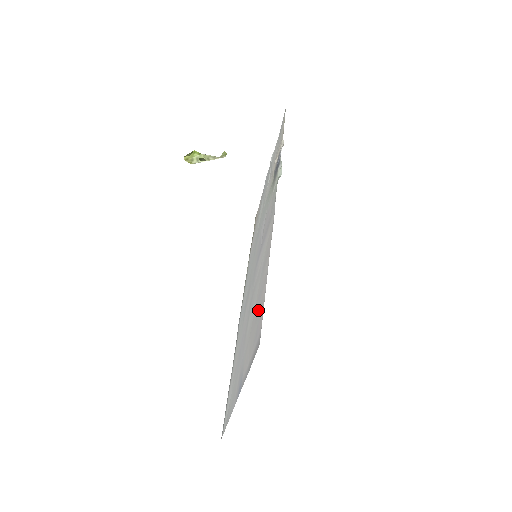
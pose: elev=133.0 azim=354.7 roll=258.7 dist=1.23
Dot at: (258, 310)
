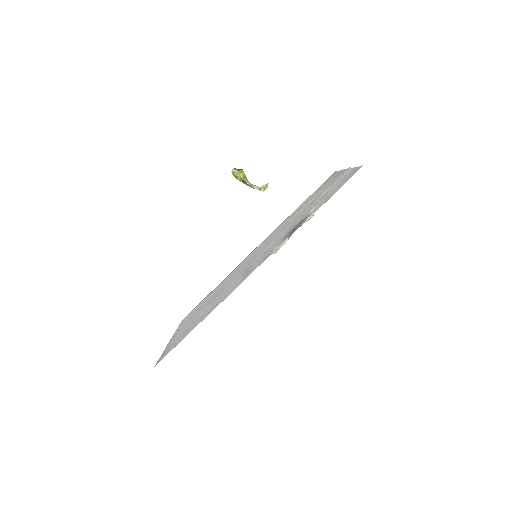
Dot at: (187, 331)
